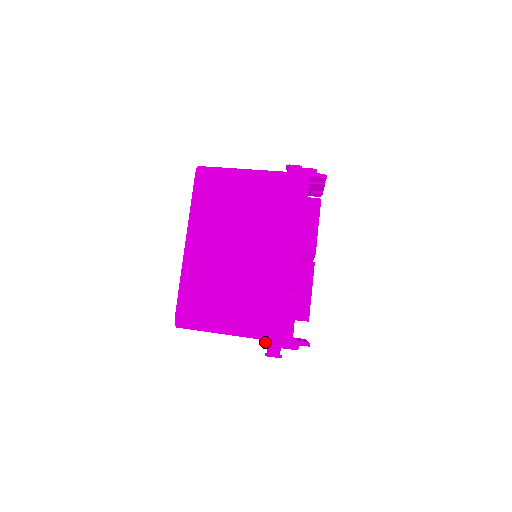
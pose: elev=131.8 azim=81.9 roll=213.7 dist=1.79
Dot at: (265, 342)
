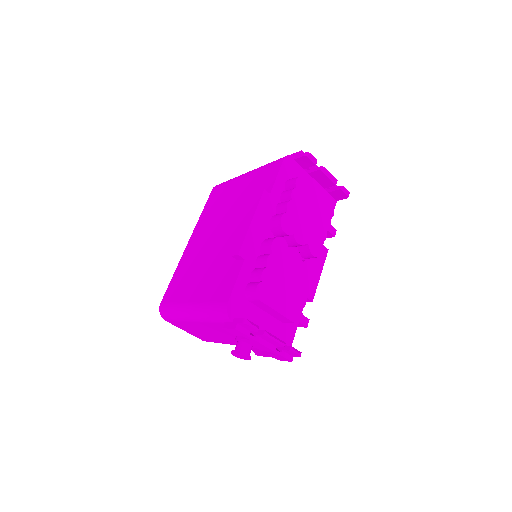
Dot at: (257, 354)
